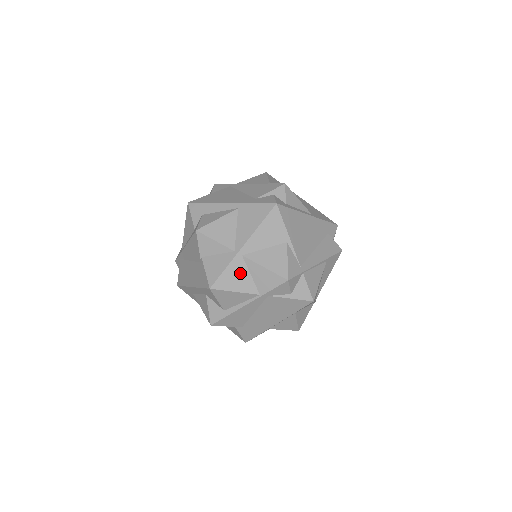
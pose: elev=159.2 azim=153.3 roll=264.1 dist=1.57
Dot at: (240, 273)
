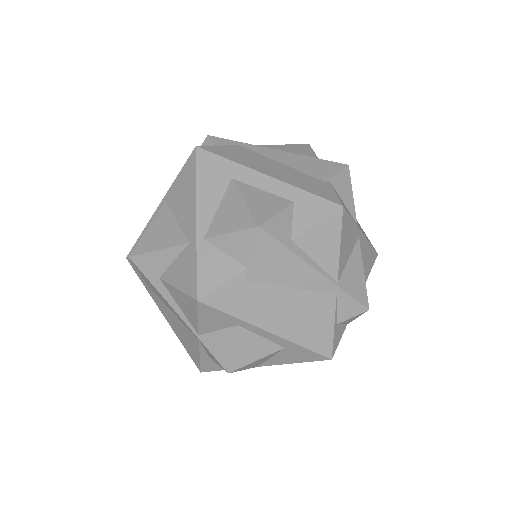
Dot at: (350, 242)
